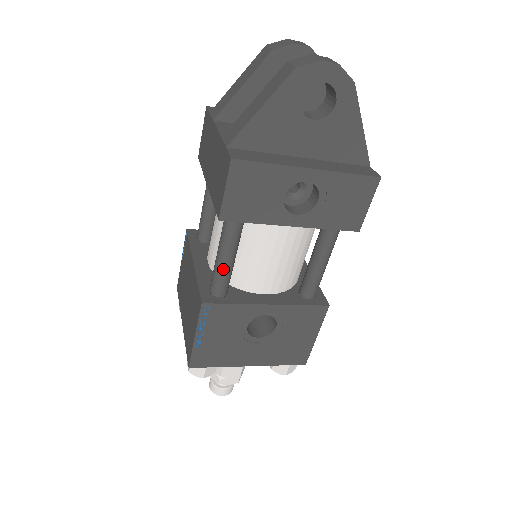
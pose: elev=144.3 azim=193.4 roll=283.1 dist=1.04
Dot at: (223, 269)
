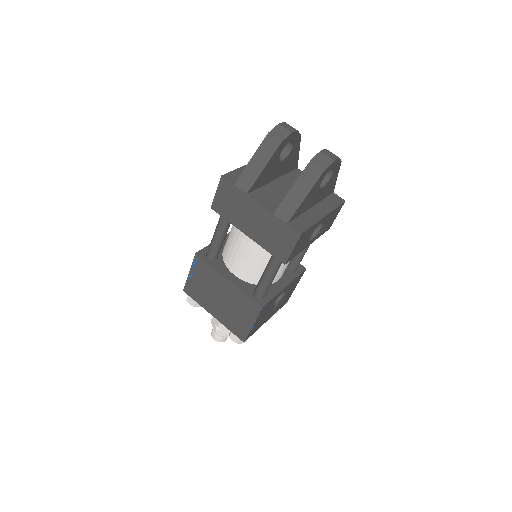
Dot at: (270, 283)
